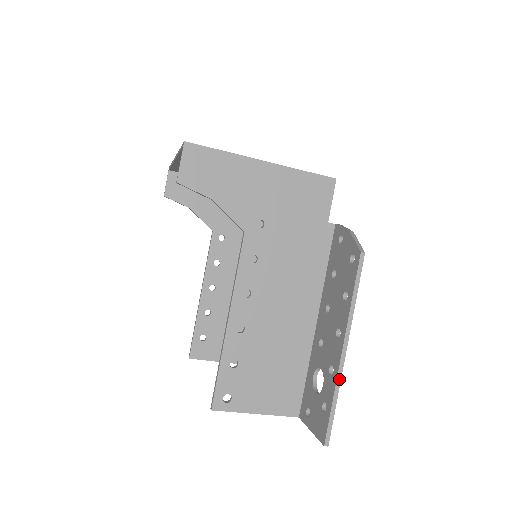
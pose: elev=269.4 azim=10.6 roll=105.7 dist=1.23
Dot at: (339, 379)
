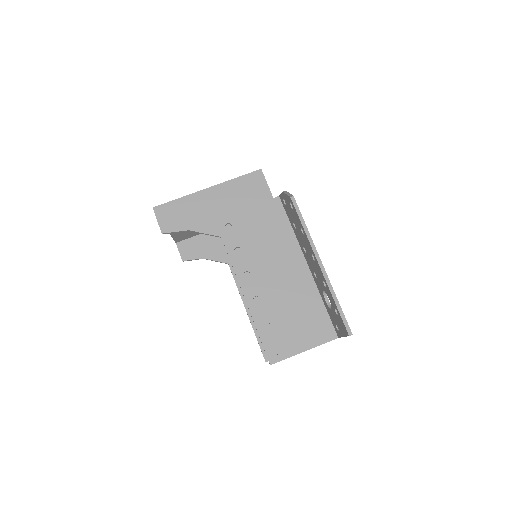
Dot at: (329, 285)
